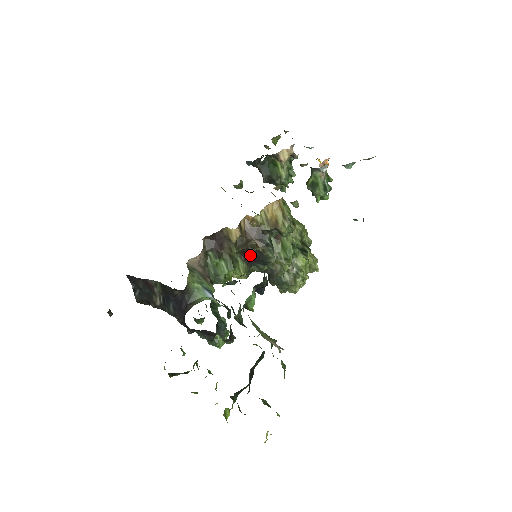
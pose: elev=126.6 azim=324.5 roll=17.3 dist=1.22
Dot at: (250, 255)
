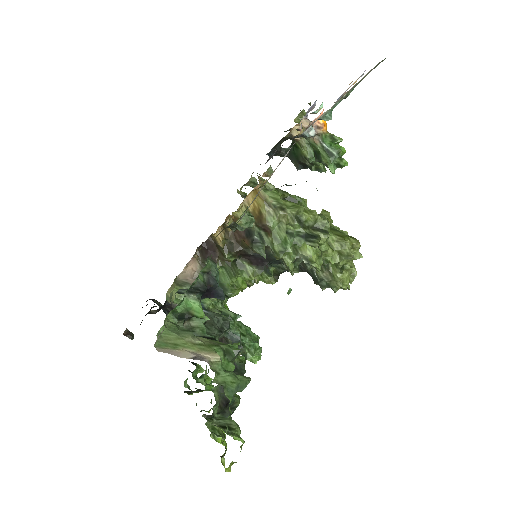
Dot at: (252, 256)
